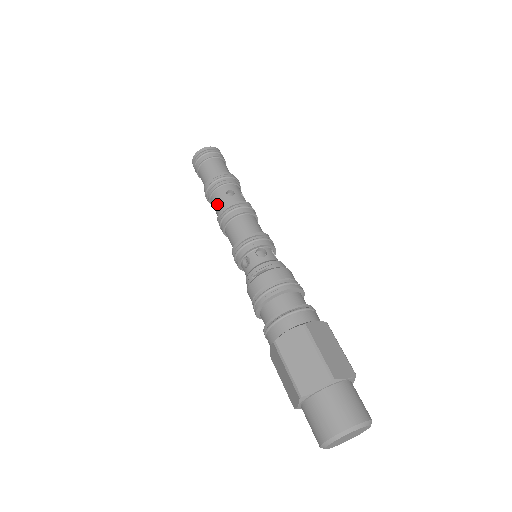
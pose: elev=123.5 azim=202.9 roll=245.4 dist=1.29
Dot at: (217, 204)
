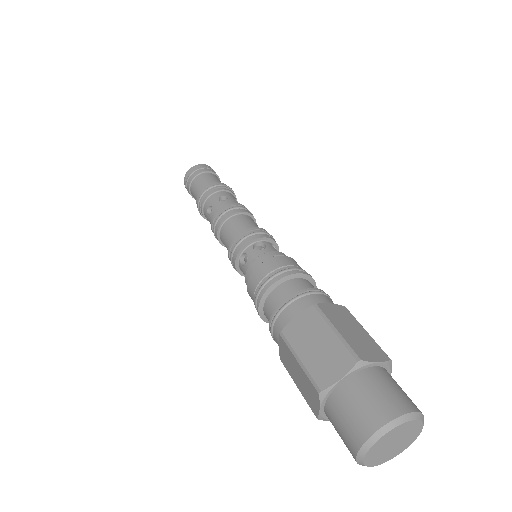
Dot at: (219, 202)
